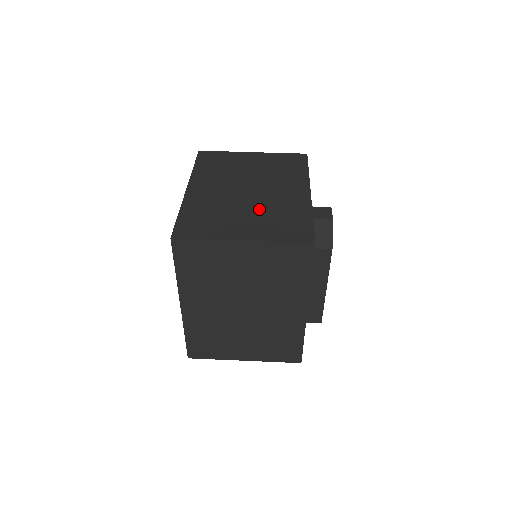
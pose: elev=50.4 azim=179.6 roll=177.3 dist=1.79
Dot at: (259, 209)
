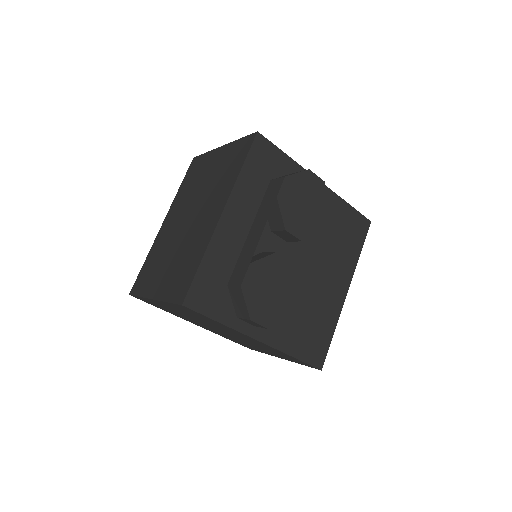
Dot at: occluded
